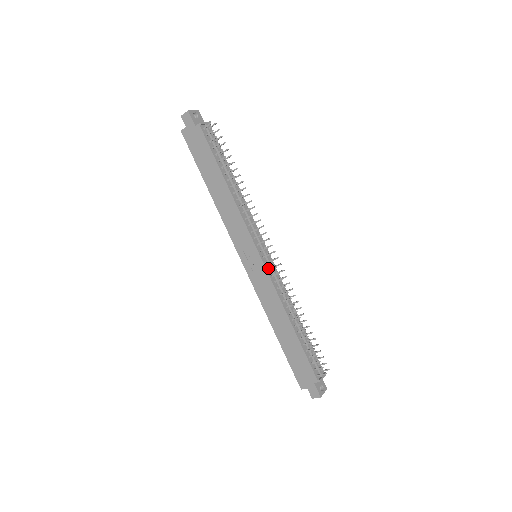
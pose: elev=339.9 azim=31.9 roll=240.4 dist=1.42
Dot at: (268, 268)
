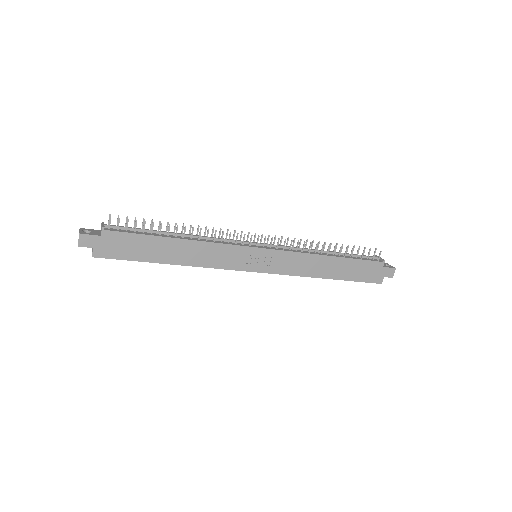
Dot at: (275, 249)
